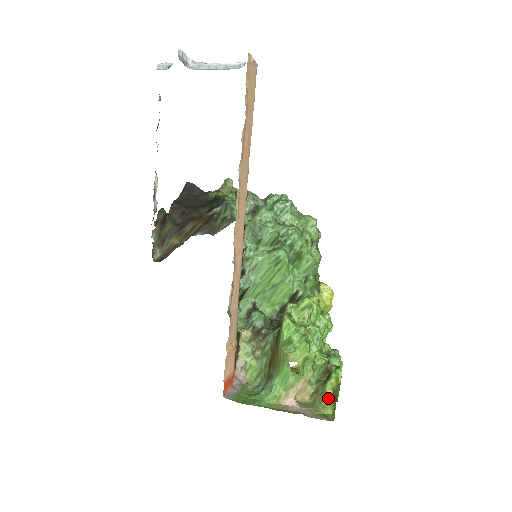
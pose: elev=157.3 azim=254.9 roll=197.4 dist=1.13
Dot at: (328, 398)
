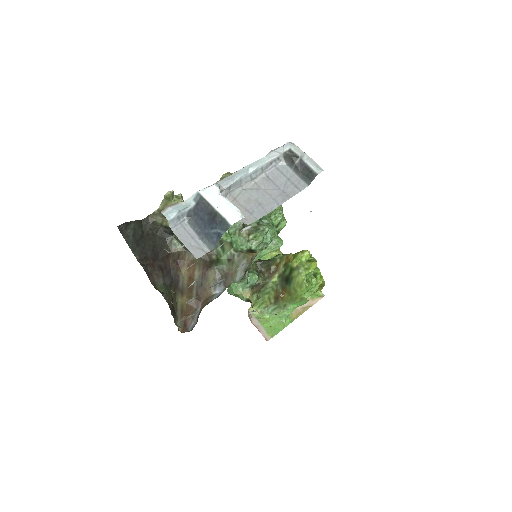
Dot at: (317, 288)
